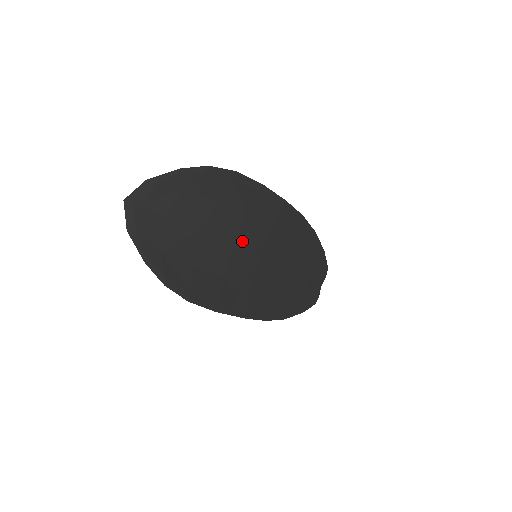
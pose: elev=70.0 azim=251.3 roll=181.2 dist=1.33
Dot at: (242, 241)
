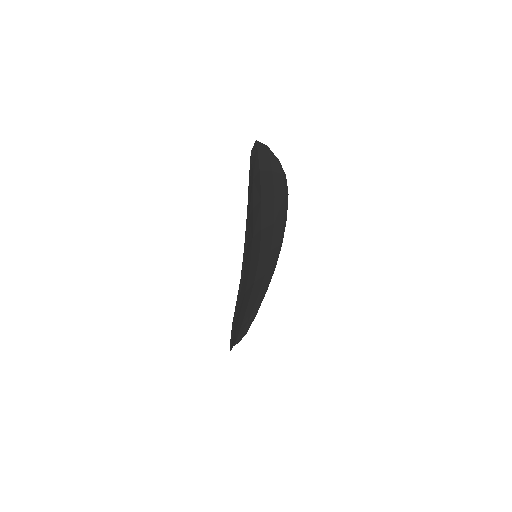
Dot at: (264, 234)
